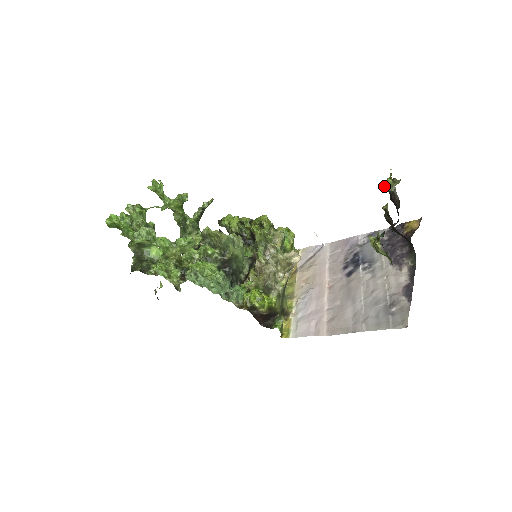
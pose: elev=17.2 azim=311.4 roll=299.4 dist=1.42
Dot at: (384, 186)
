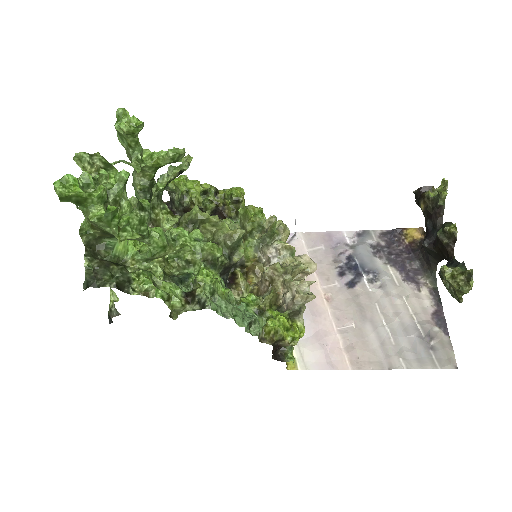
Dot at: (416, 191)
